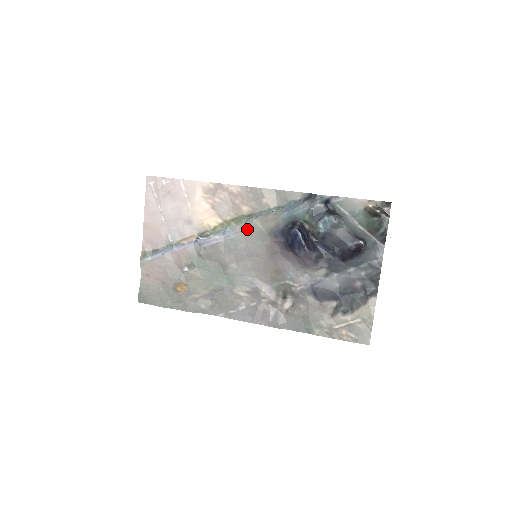
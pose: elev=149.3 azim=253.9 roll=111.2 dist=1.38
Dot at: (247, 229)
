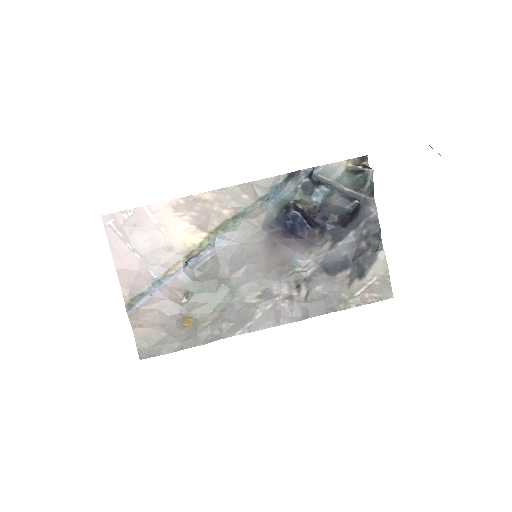
Dot at: (238, 232)
